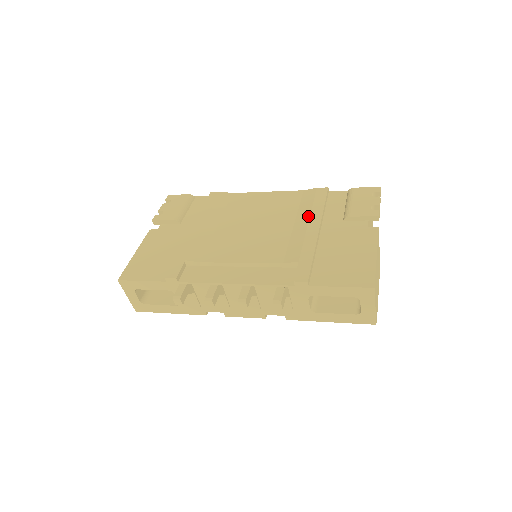
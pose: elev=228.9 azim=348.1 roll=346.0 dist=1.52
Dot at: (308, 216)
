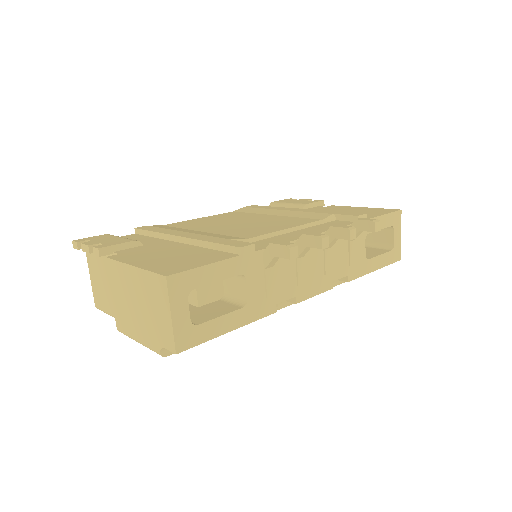
Dot at: (277, 210)
